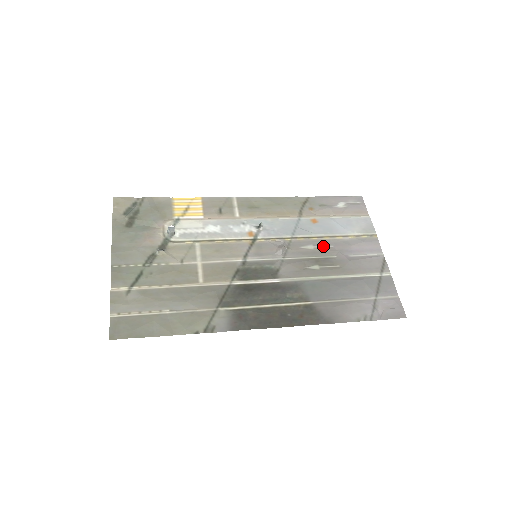
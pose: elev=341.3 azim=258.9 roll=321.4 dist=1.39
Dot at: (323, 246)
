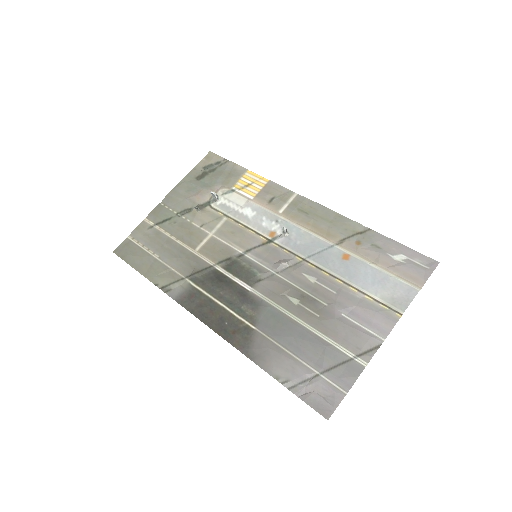
Dot at: (326, 286)
